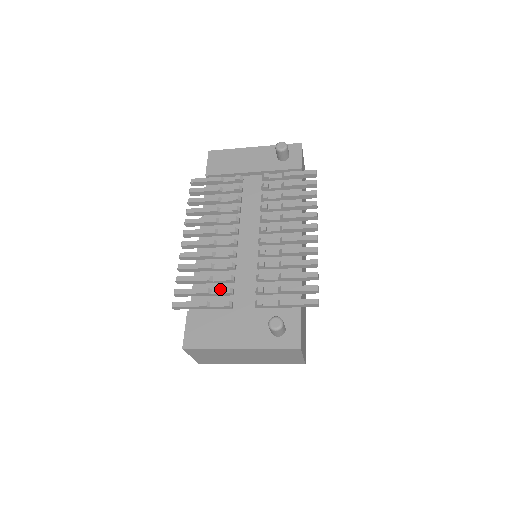
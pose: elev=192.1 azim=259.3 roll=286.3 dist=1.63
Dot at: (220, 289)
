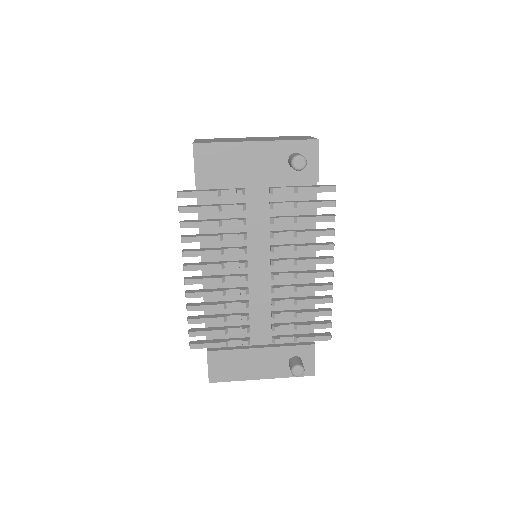
Dot at: (236, 328)
